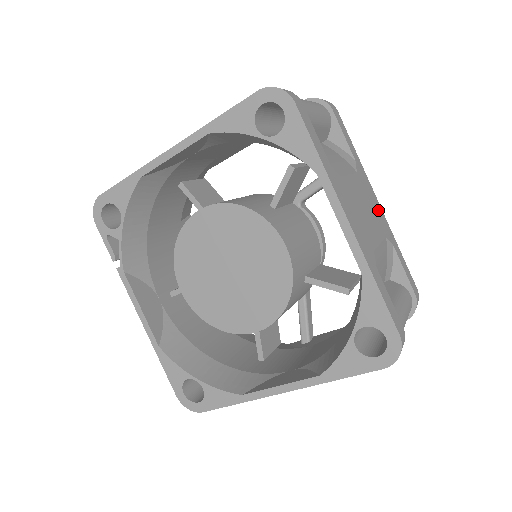
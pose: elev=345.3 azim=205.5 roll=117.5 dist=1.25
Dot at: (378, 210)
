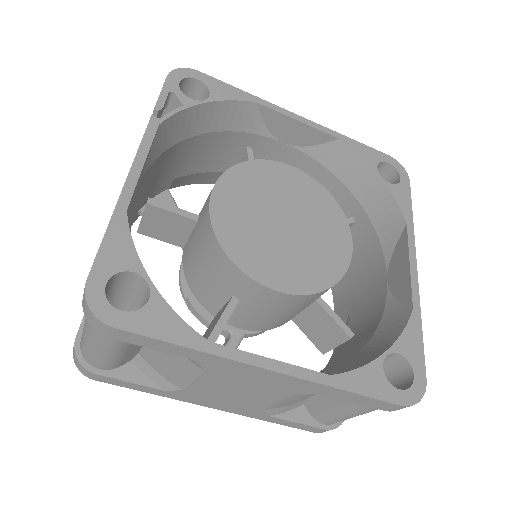
Dot at: occluded
